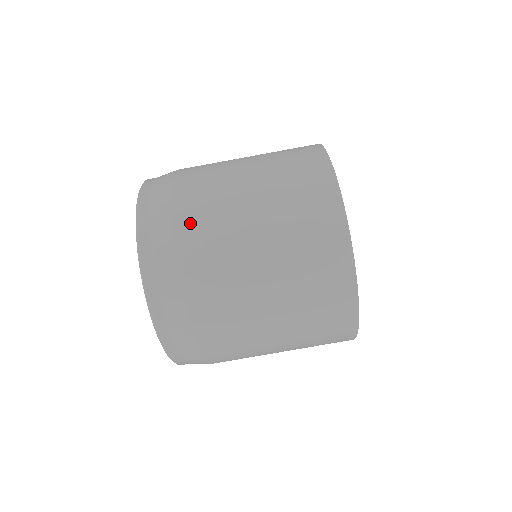
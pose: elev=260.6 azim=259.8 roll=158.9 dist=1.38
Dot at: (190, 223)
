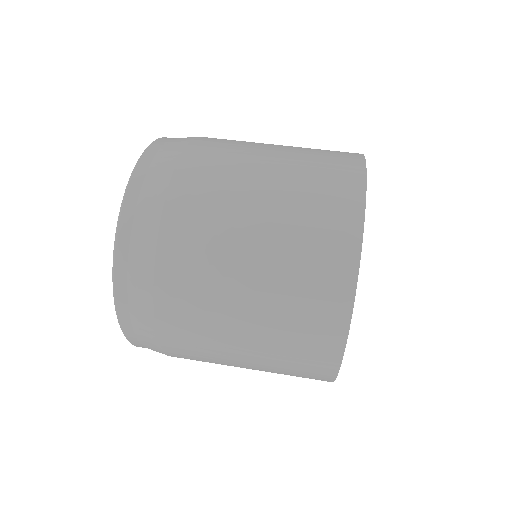
Dot at: occluded
